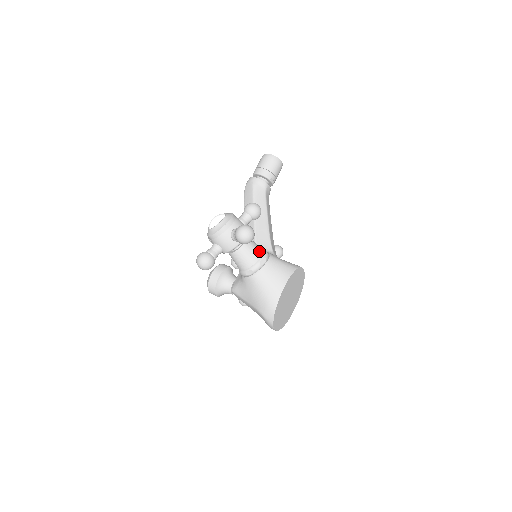
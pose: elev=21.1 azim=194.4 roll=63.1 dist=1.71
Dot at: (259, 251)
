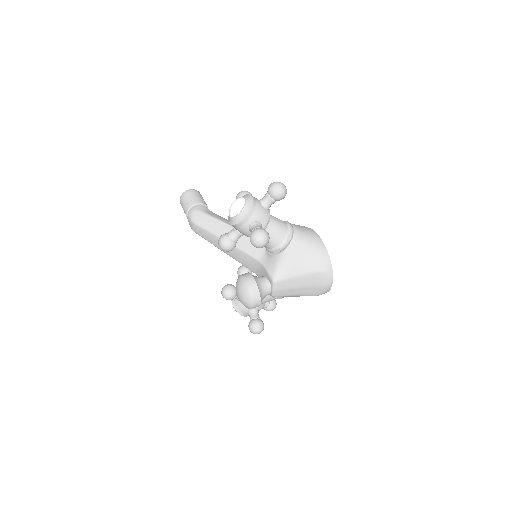
Dot at: occluded
